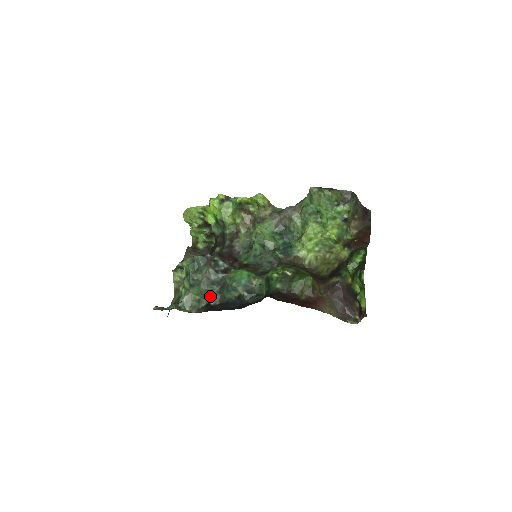
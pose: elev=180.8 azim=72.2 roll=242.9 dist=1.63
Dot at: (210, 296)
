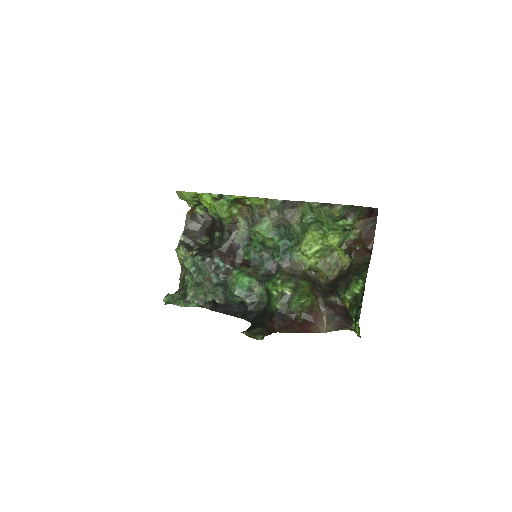
Dot at: (215, 294)
